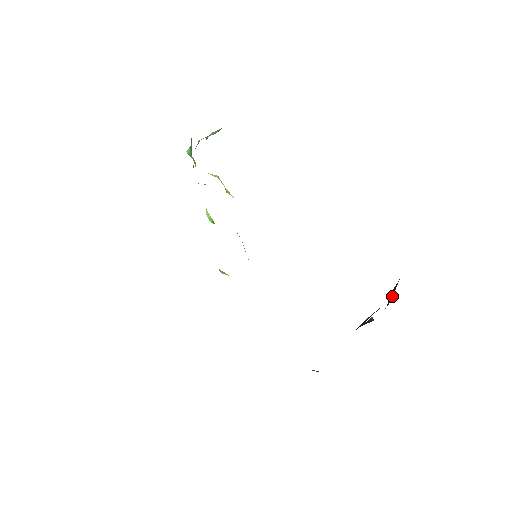
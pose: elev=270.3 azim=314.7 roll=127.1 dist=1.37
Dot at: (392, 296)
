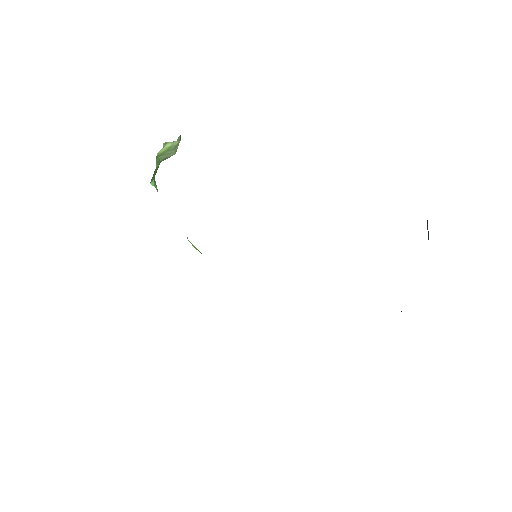
Dot at: (427, 223)
